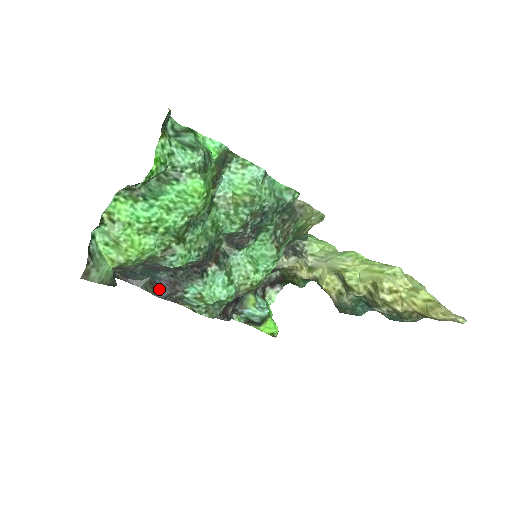
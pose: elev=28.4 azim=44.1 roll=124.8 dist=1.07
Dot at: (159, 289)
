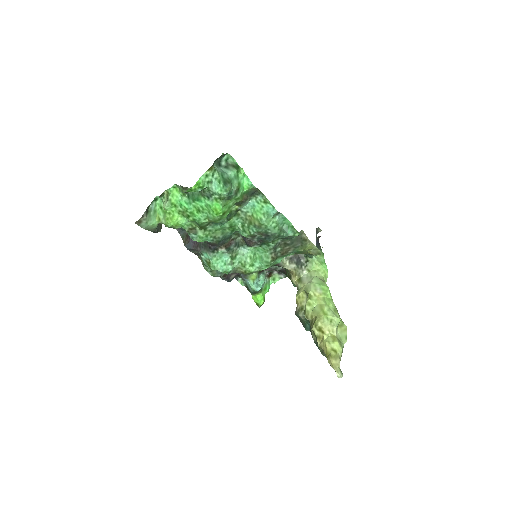
Dot at: (189, 243)
